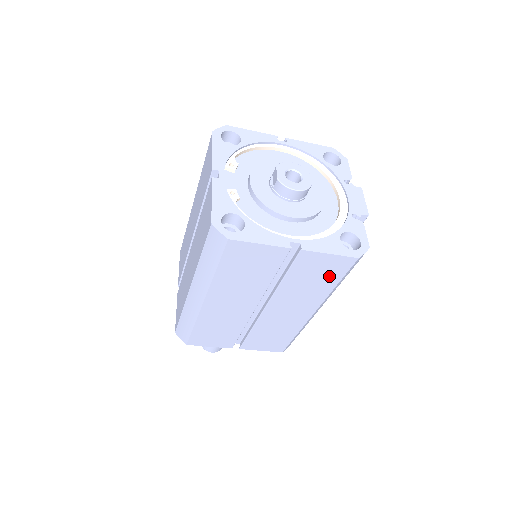
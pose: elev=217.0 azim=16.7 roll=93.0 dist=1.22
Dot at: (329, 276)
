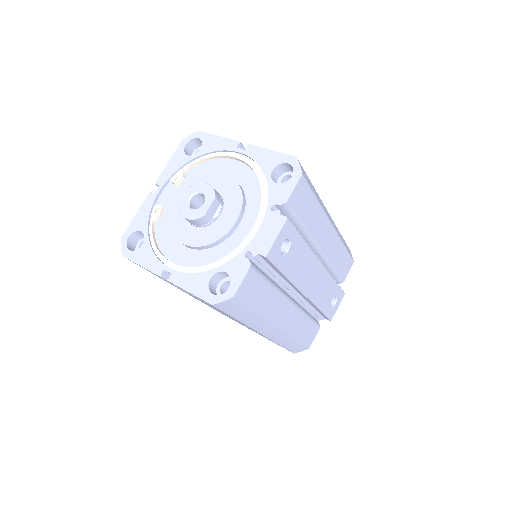
Dot at: occluded
